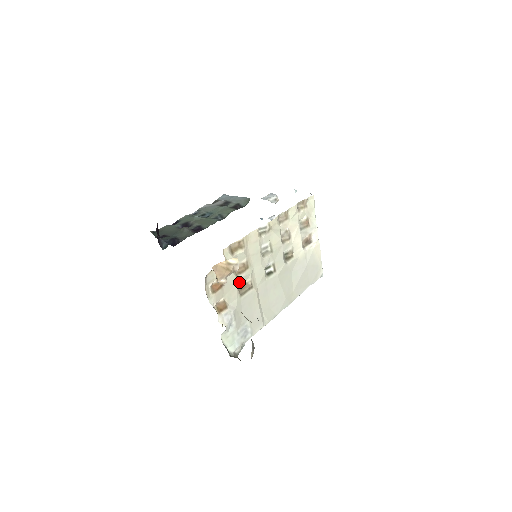
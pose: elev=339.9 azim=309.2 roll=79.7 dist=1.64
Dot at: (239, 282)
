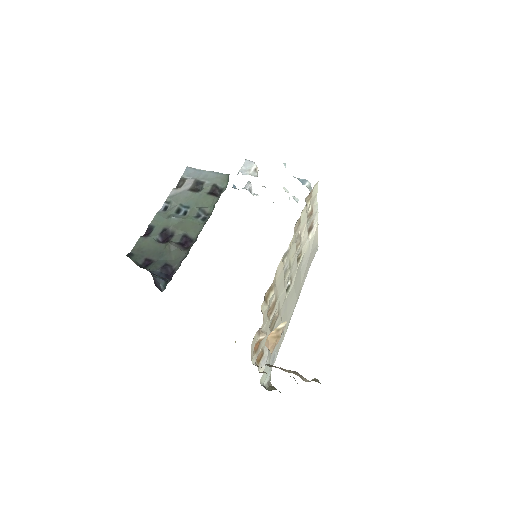
Dot at: (270, 322)
